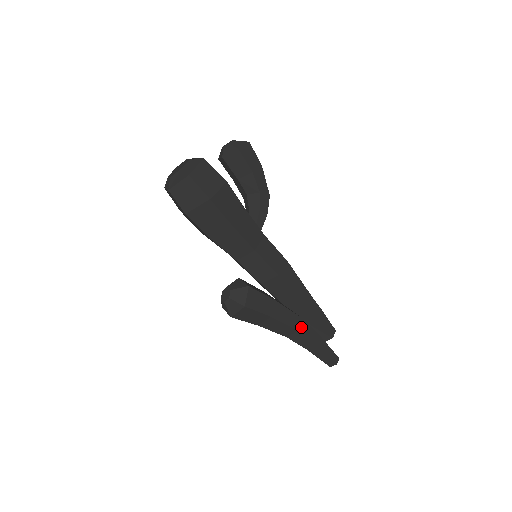
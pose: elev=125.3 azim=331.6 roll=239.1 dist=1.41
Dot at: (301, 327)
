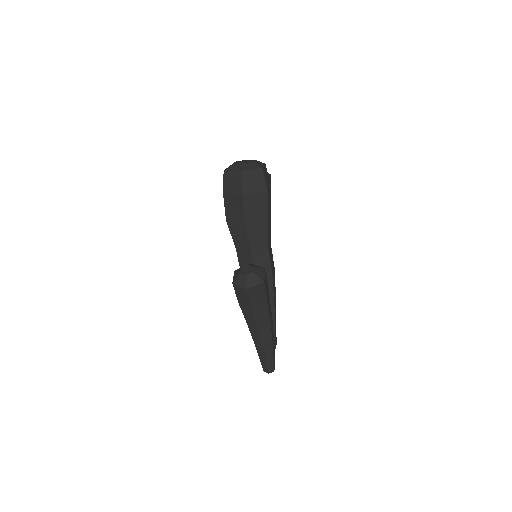
Dot at: (271, 325)
